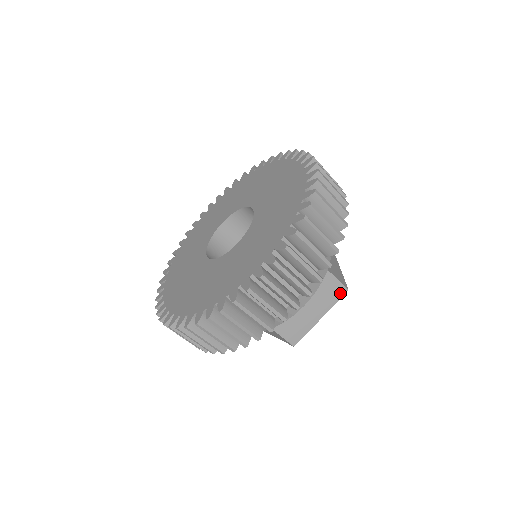
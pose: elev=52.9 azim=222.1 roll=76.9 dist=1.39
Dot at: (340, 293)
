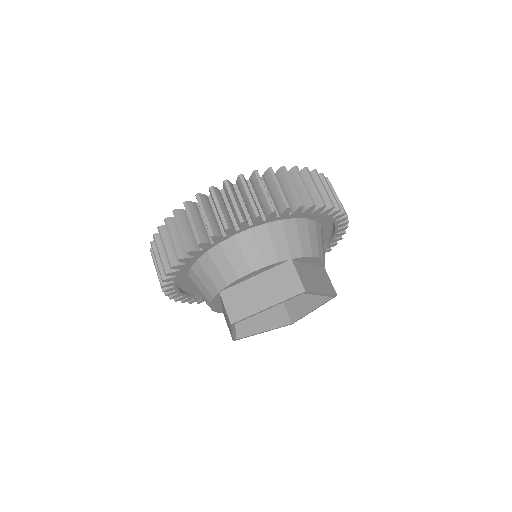
Dot at: (332, 291)
